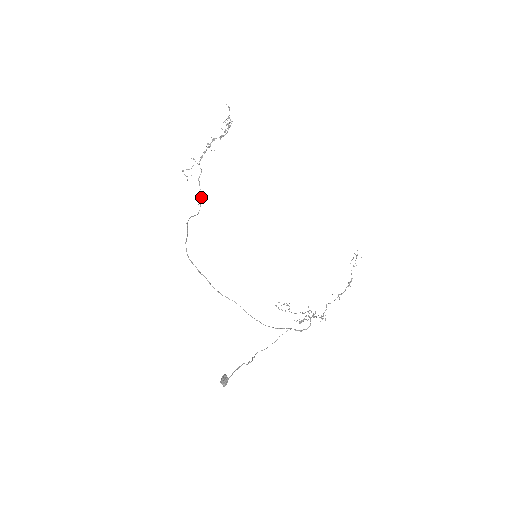
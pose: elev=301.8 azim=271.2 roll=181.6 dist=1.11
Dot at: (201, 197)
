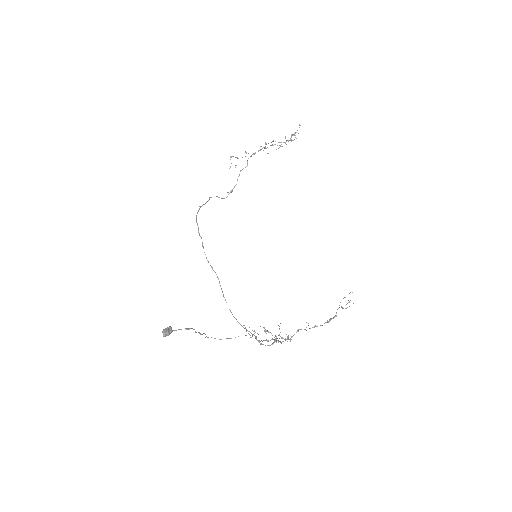
Dot at: (234, 187)
